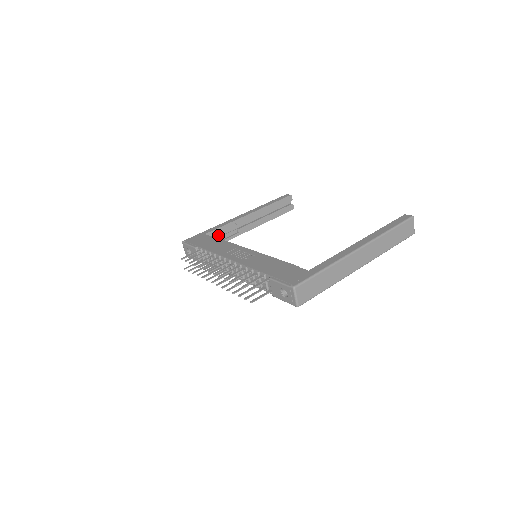
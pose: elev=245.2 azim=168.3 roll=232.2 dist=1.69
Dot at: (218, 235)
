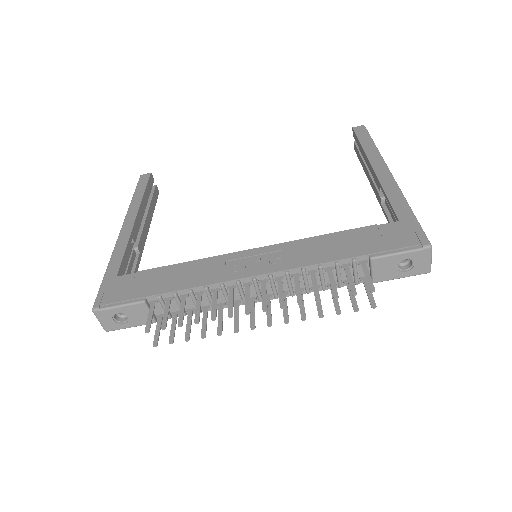
Dot at: (123, 270)
